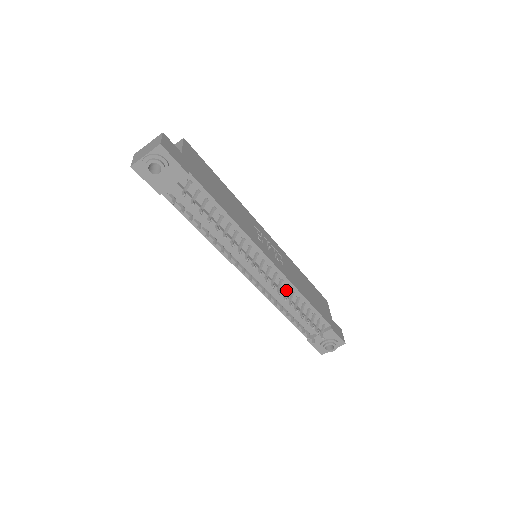
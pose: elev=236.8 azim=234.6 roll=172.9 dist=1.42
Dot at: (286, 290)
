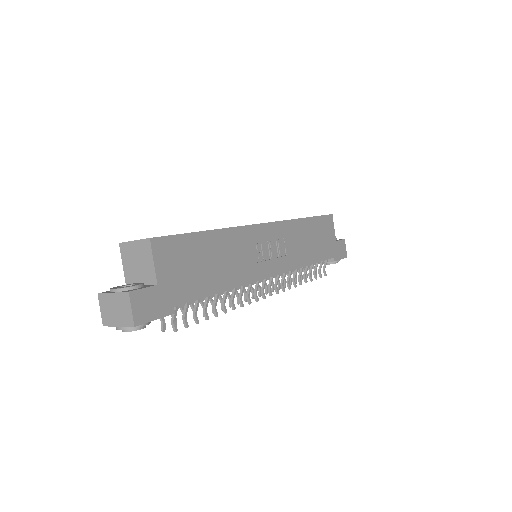
Dot at: (290, 276)
